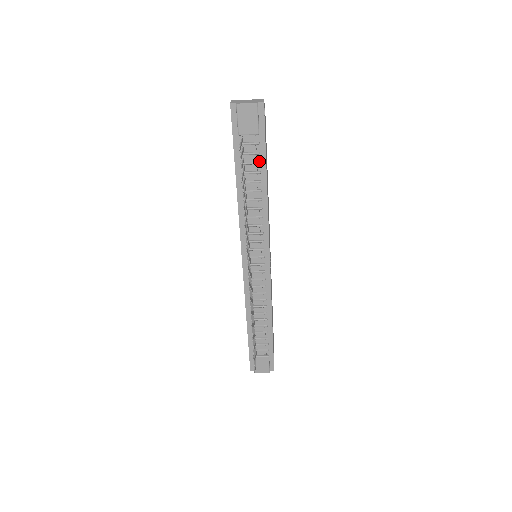
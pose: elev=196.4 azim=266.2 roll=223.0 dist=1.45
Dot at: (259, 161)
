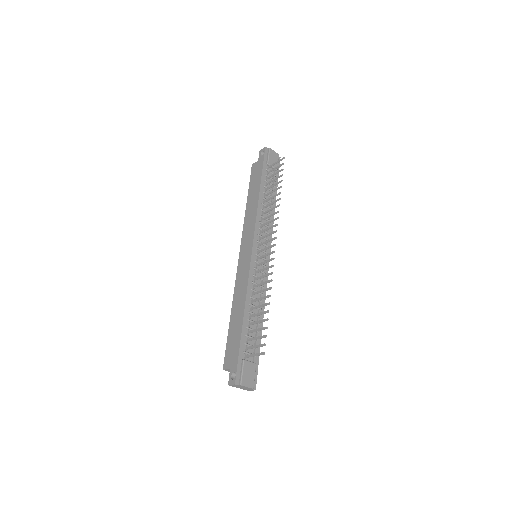
Dot at: (274, 186)
